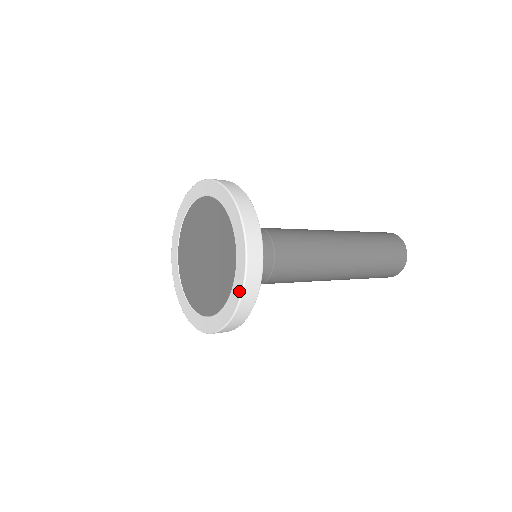
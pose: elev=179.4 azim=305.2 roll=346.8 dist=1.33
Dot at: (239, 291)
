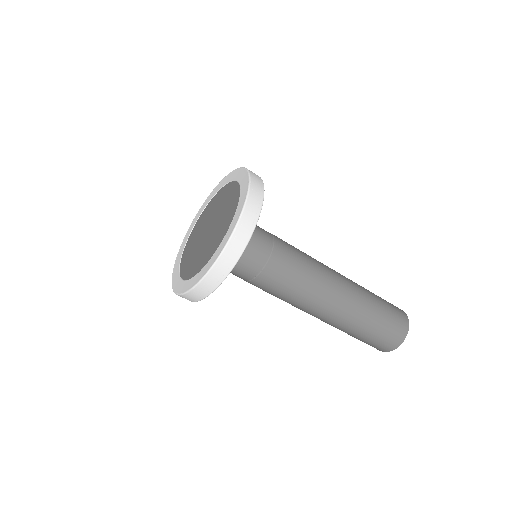
Dot at: (244, 172)
